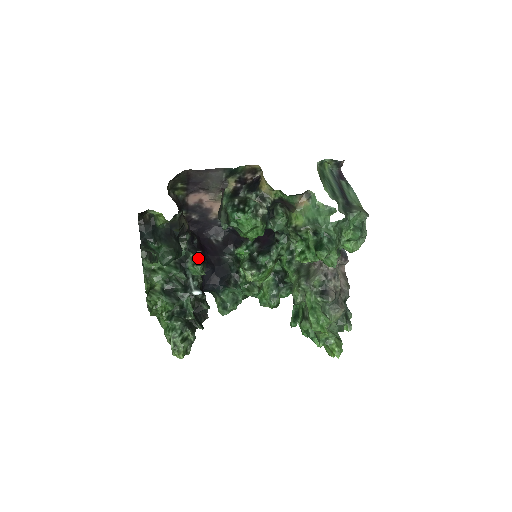
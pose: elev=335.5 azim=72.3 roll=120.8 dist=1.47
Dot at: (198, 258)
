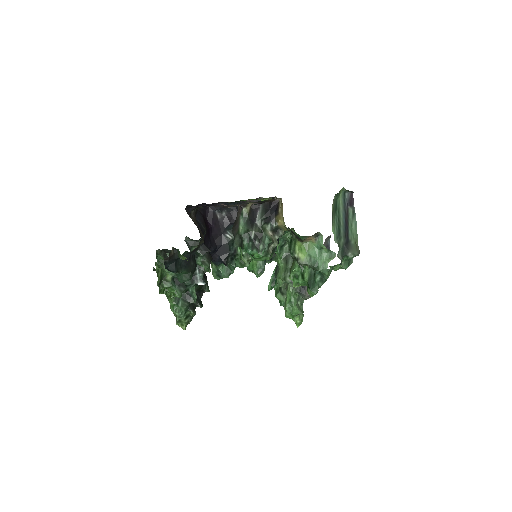
Dot at: (206, 253)
